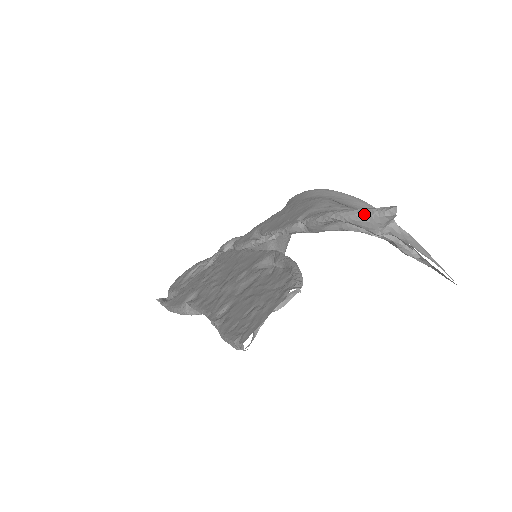
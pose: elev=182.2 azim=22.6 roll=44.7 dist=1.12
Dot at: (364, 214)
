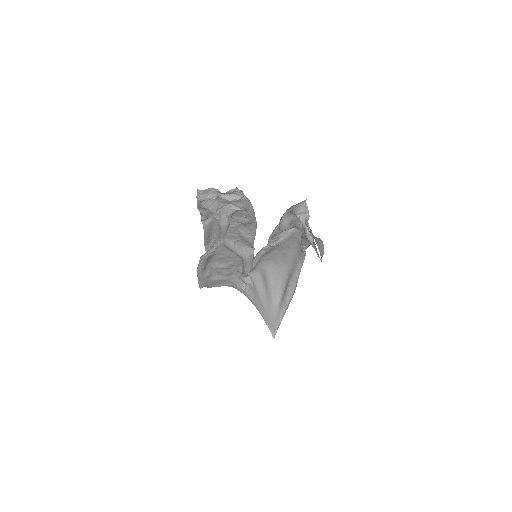
Dot at: (297, 204)
